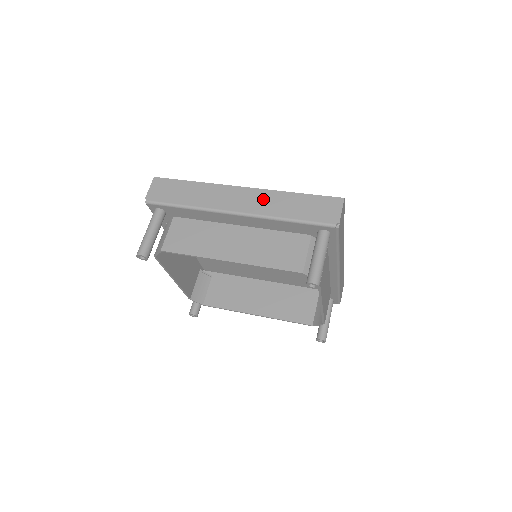
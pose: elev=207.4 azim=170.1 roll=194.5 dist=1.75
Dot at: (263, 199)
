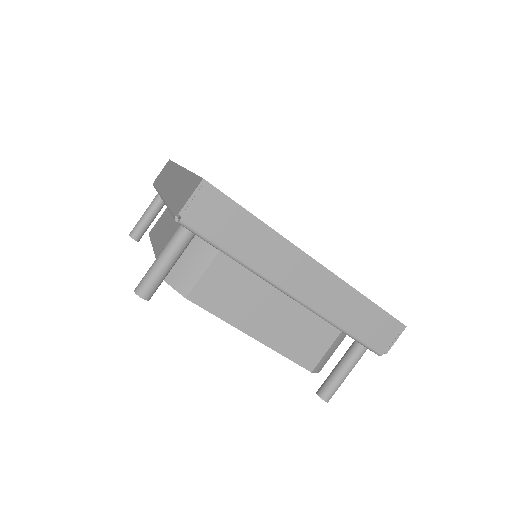
Dot at: (177, 181)
